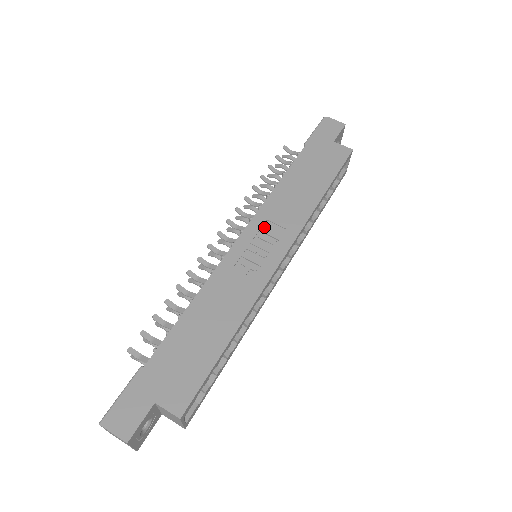
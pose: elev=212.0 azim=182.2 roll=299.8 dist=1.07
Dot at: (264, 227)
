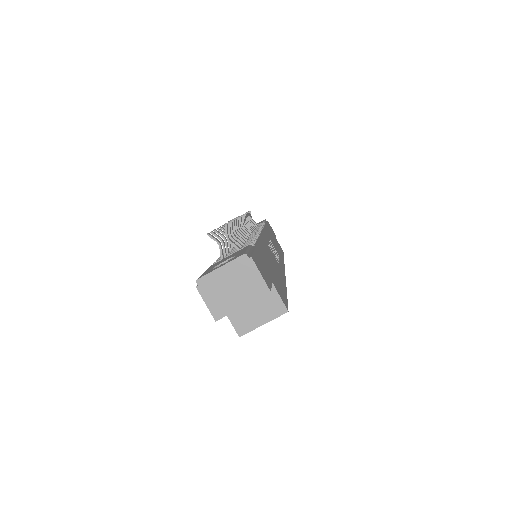
Dot at: occluded
